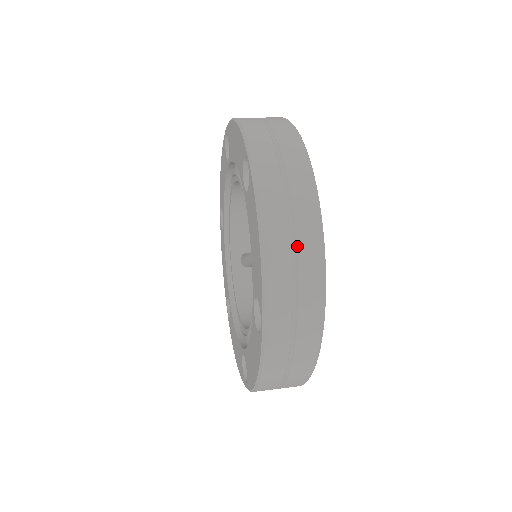
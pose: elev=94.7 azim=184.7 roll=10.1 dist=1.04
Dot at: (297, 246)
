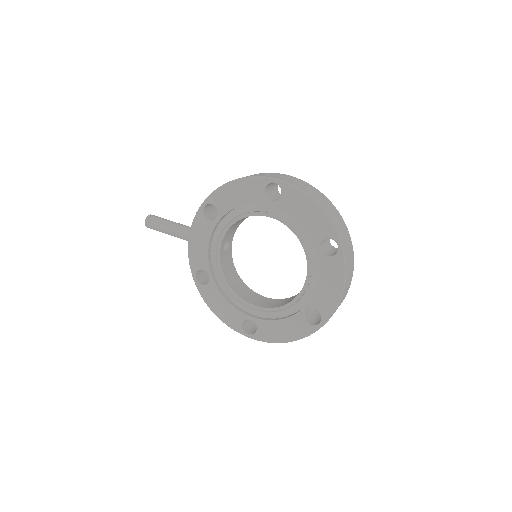
Dot at: (347, 290)
